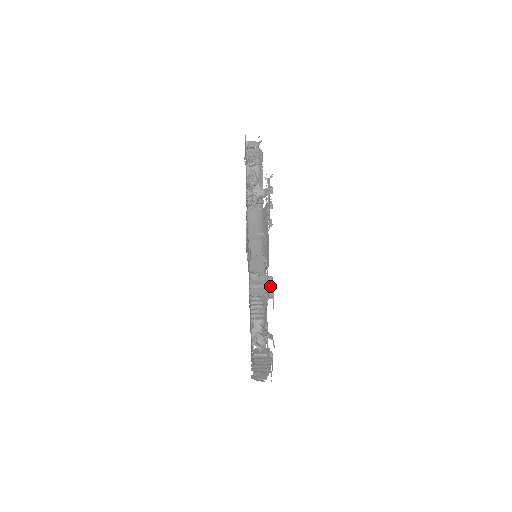
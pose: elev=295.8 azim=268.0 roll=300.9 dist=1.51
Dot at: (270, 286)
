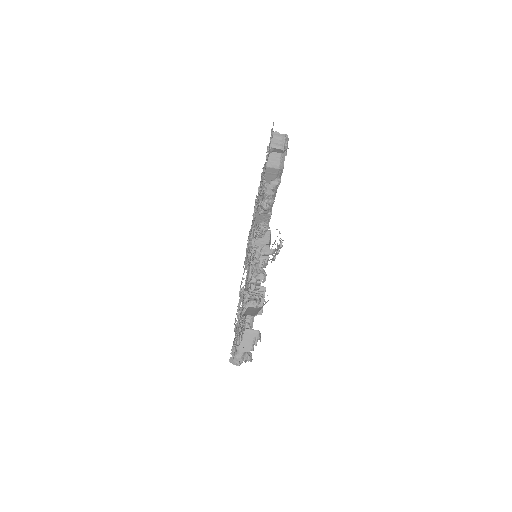
Dot at: (261, 299)
